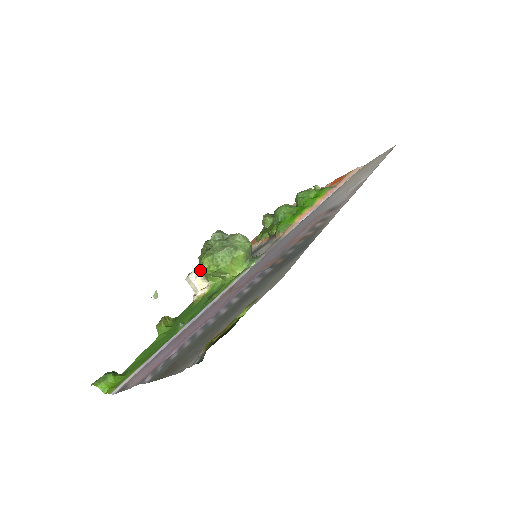
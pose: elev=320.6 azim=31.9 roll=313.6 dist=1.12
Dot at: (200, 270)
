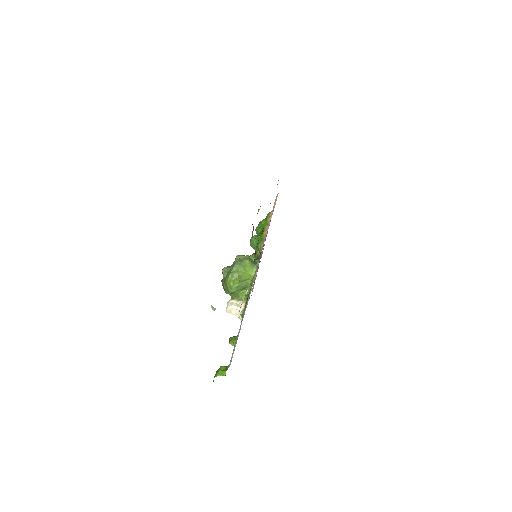
Dot at: (230, 291)
